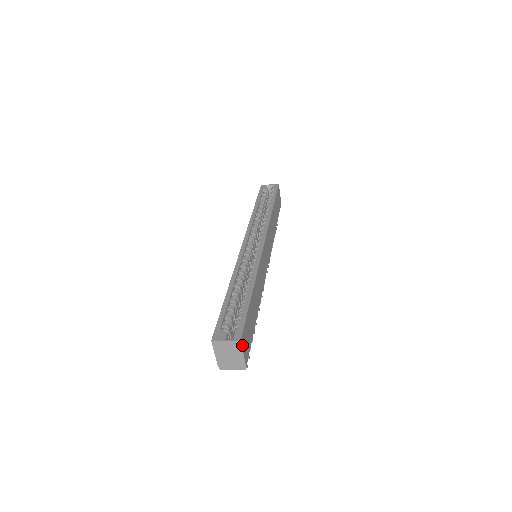
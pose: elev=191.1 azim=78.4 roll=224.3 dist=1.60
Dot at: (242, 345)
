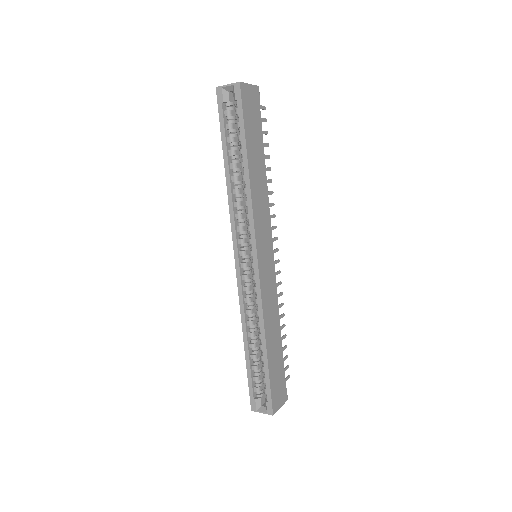
Dot at: (276, 410)
